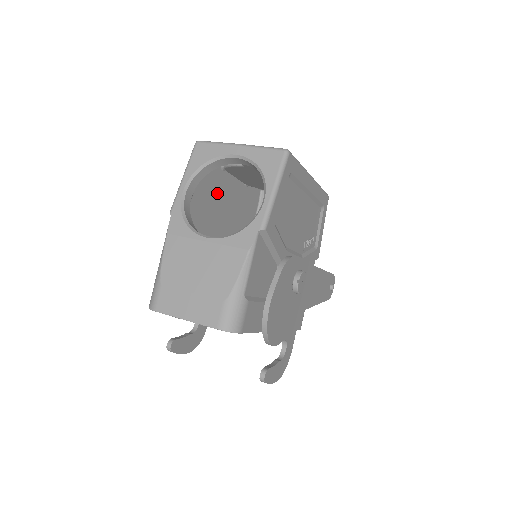
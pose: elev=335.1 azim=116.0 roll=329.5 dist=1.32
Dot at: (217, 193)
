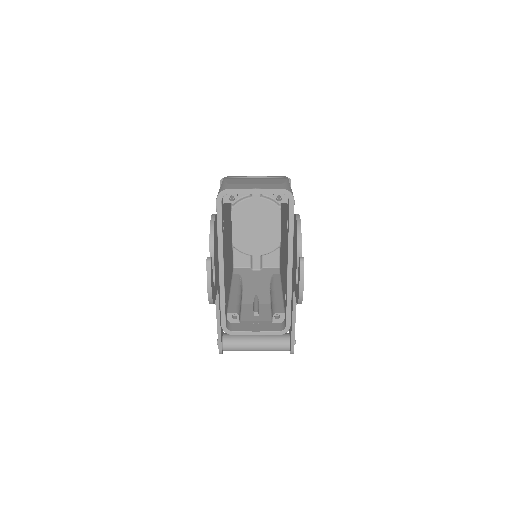
Dot at: occluded
